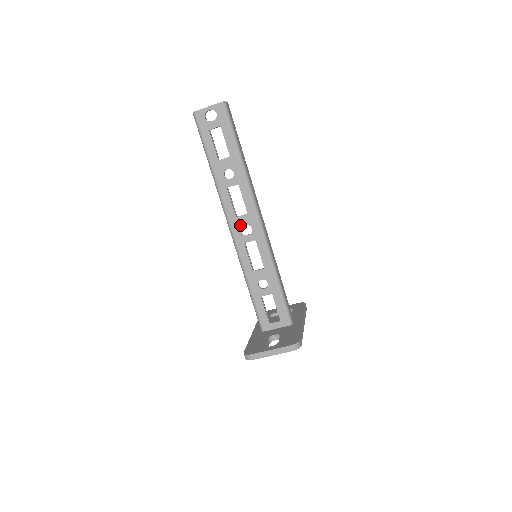
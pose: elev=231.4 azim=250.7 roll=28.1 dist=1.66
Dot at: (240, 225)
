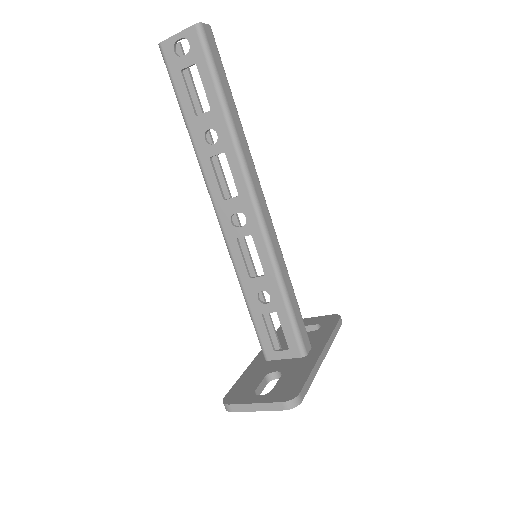
Dot at: (230, 212)
